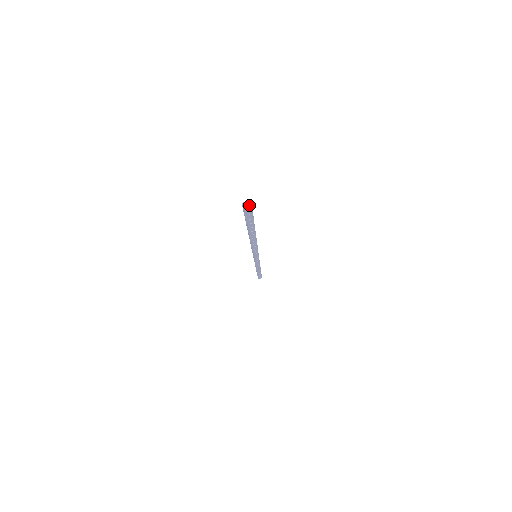
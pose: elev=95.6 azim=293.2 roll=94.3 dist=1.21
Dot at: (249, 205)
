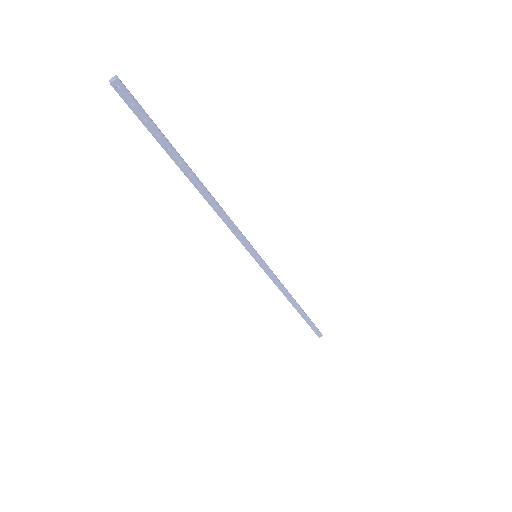
Dot at: (115, 78)
